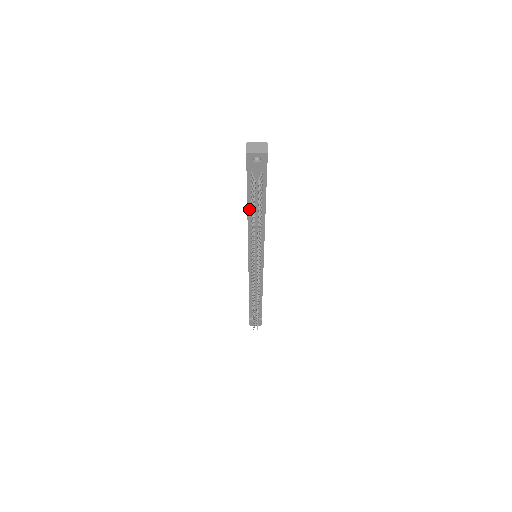
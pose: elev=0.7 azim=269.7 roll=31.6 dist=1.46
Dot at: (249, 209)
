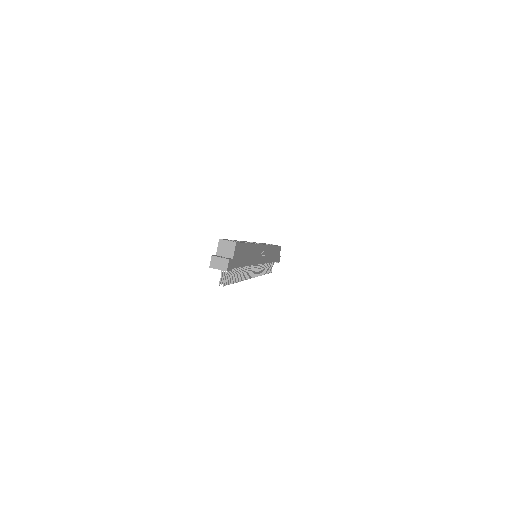
Dot at: occluded
